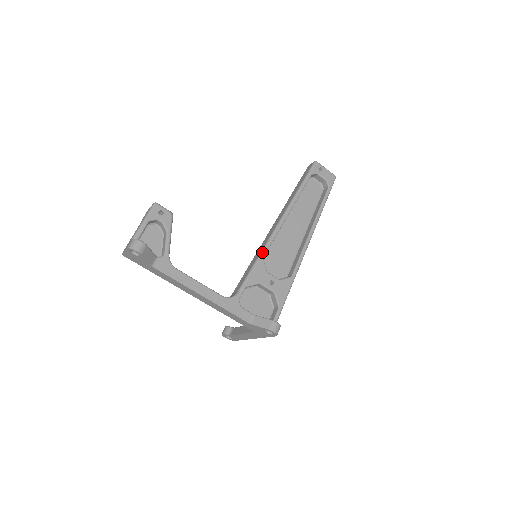
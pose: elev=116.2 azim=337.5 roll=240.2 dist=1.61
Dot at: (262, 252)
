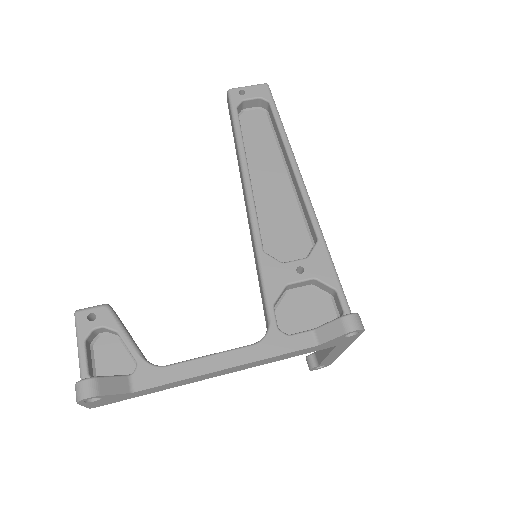
Dot at: (256, 246)
